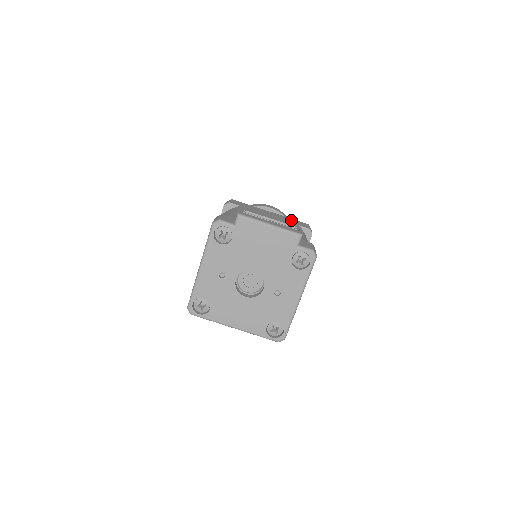
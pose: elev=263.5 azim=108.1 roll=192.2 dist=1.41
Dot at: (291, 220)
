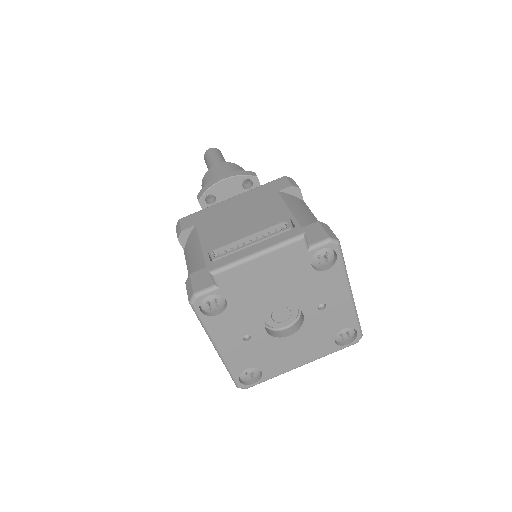
Dot at: (263, 190)
